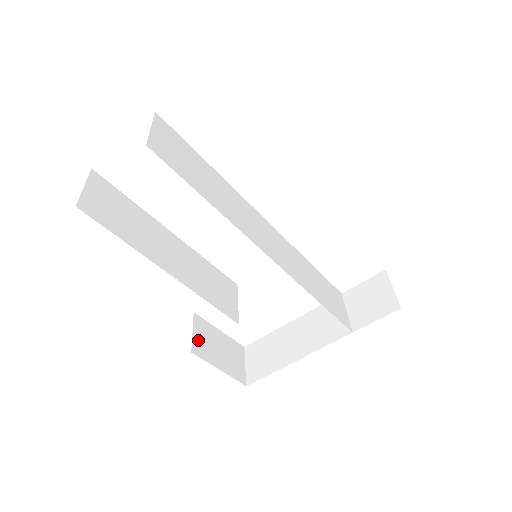
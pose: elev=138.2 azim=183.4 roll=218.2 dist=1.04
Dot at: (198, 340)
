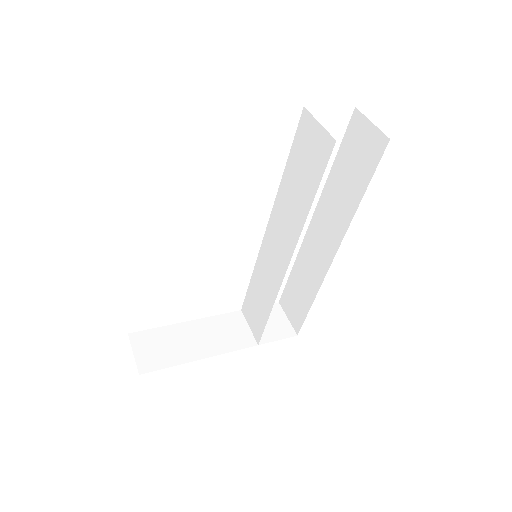
Dot at: occluded
